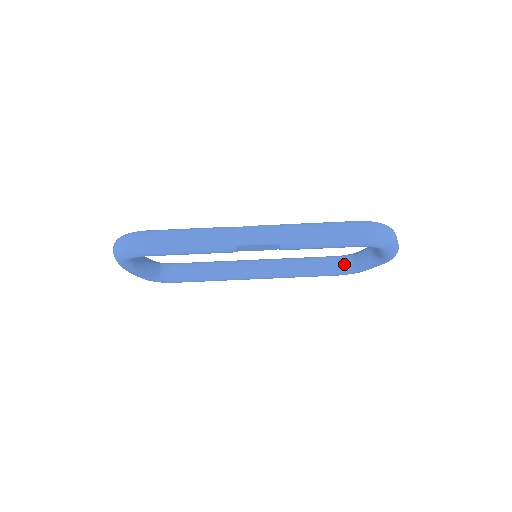
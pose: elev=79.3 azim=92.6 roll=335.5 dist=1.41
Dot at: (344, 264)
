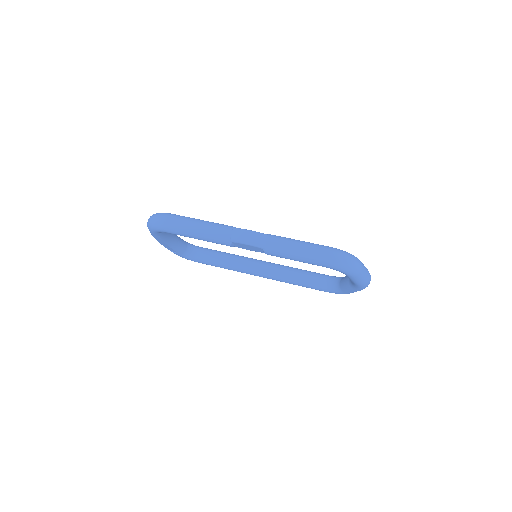
Dot at: (332, 283)
